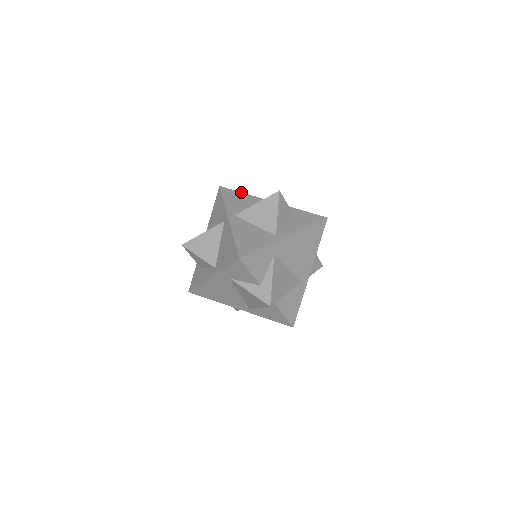
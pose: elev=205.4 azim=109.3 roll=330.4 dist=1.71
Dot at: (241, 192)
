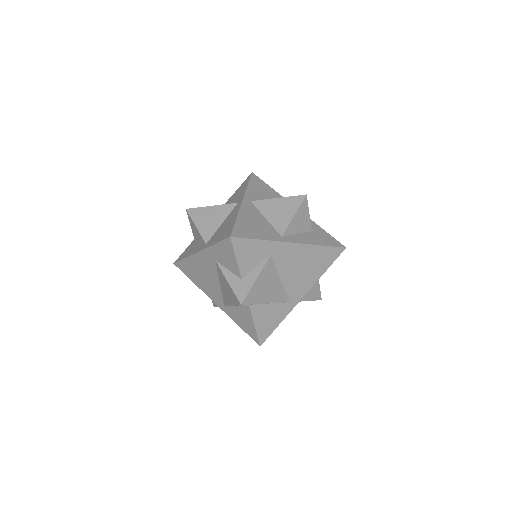
Dot at: occluded
